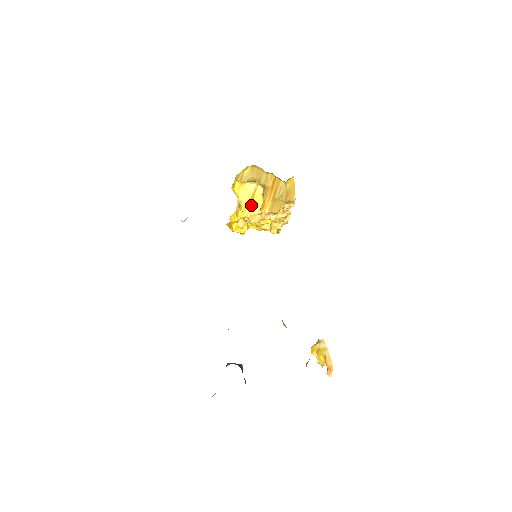
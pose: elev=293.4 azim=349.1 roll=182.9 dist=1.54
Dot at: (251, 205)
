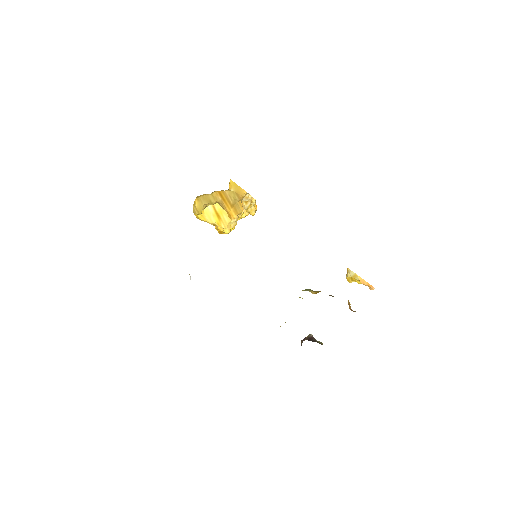
Dot at: (221, 219)
